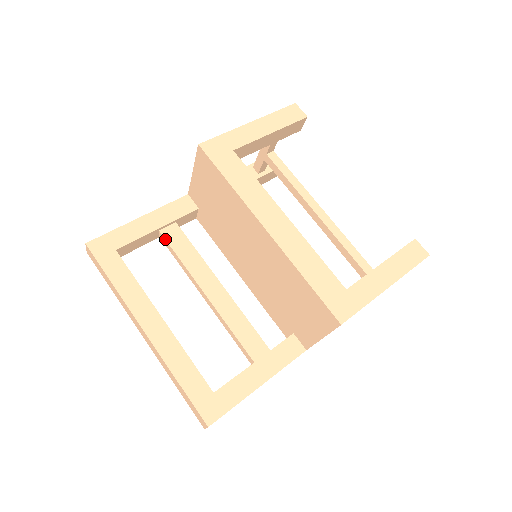
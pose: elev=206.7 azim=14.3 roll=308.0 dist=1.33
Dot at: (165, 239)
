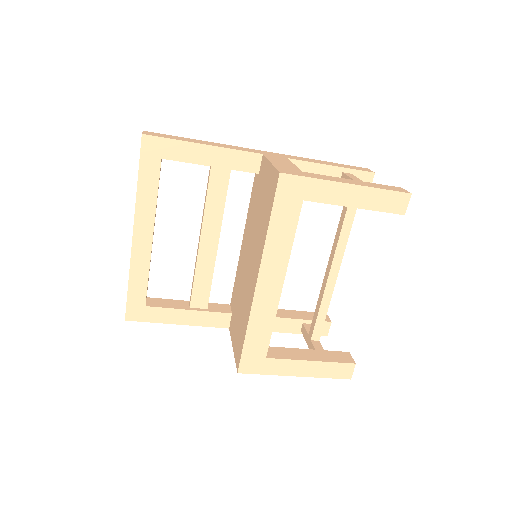
Dot at: (209, 176)
